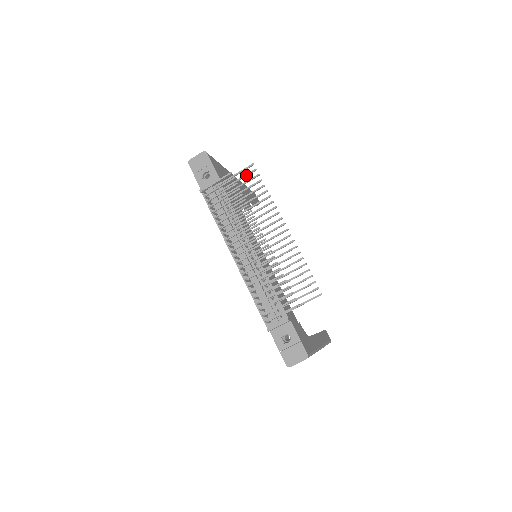
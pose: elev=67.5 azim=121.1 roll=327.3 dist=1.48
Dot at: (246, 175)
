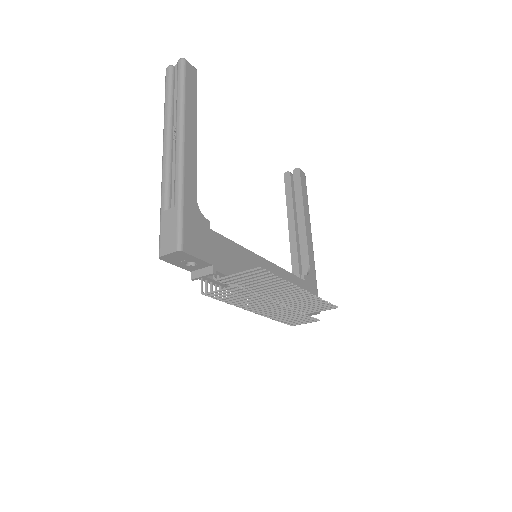
Dot at: (253, 275)
